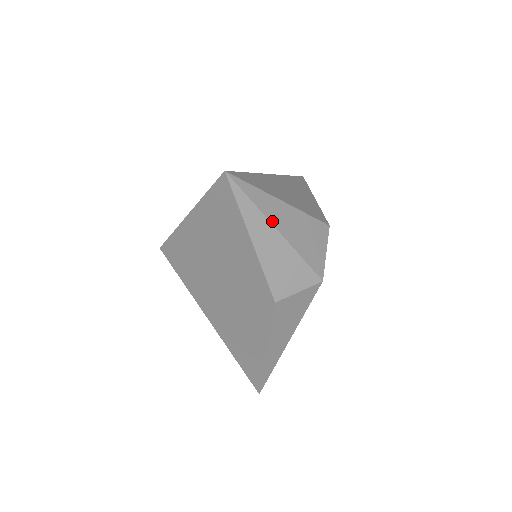
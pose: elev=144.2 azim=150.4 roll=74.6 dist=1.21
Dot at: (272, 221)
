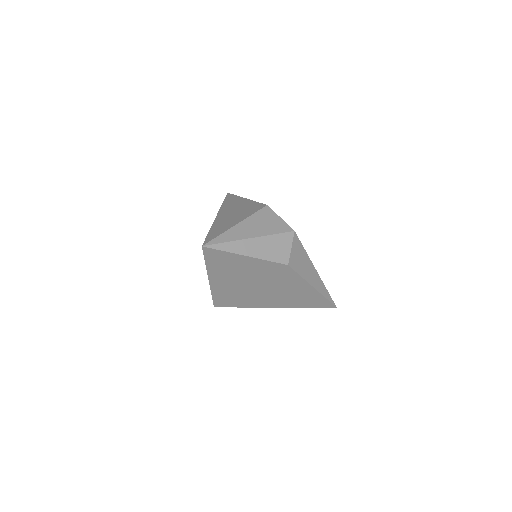
Dot at: (244, 238)
